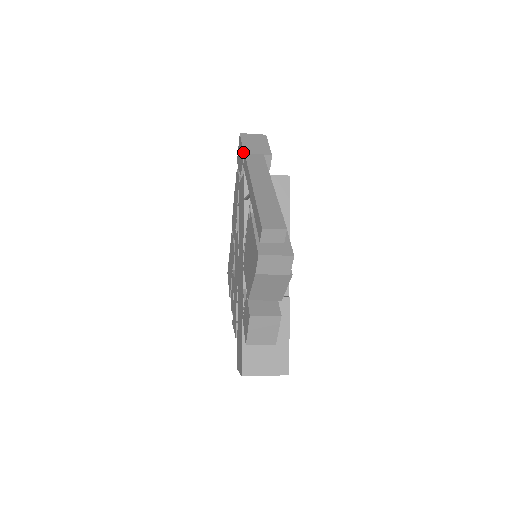
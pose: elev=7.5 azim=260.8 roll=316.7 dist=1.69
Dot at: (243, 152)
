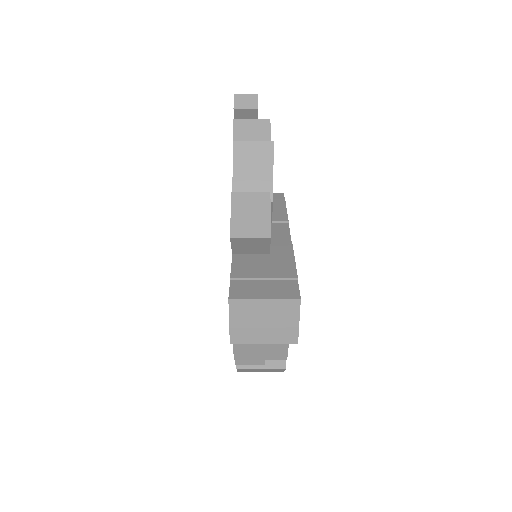
Dot at: occluded
